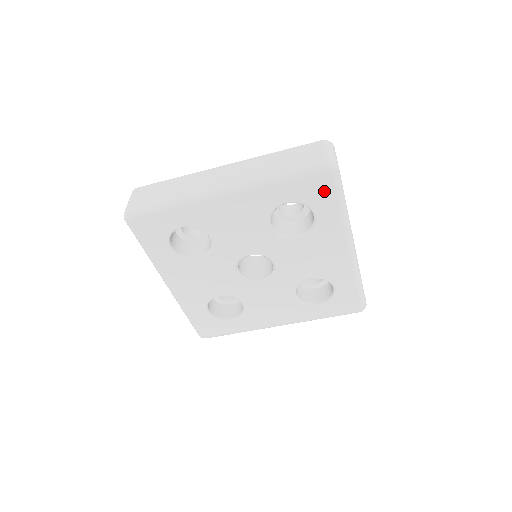
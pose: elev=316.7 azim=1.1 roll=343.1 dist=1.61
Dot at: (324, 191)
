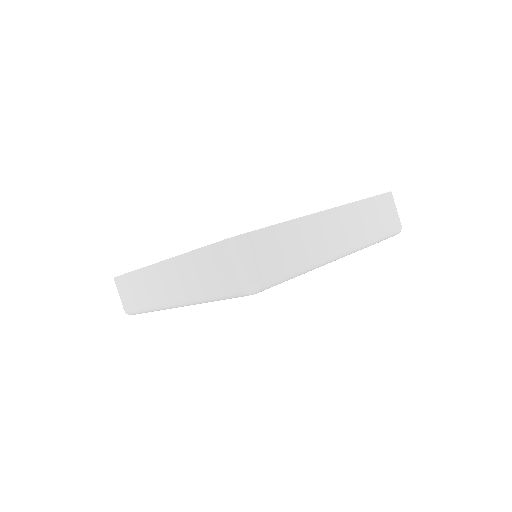
Dot at: occluded
